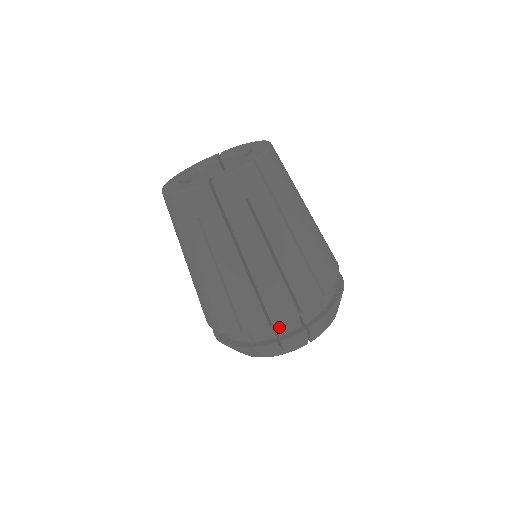
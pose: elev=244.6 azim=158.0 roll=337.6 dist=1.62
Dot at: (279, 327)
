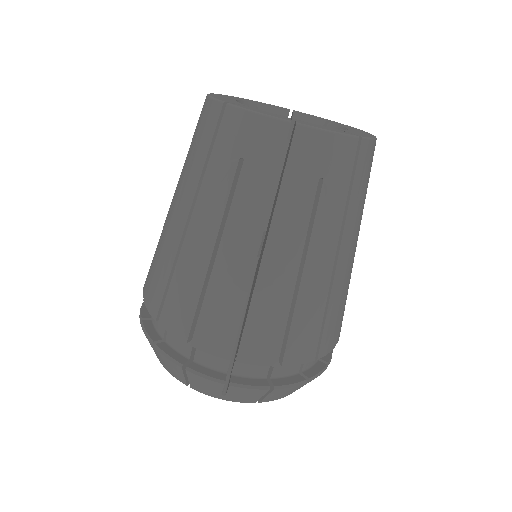
Dot at: occluded
